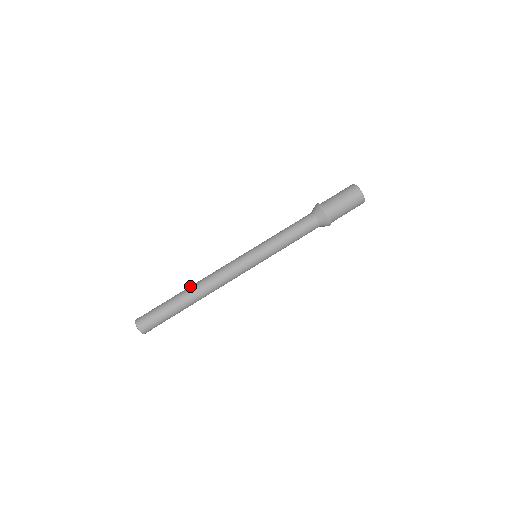
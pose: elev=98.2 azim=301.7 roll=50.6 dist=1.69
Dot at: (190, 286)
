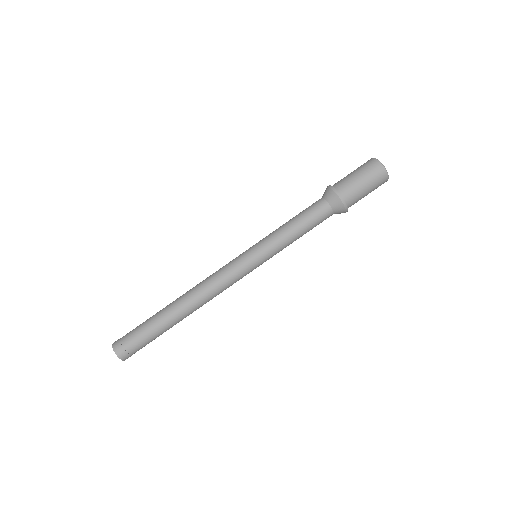
Dot at: (177, 298)
